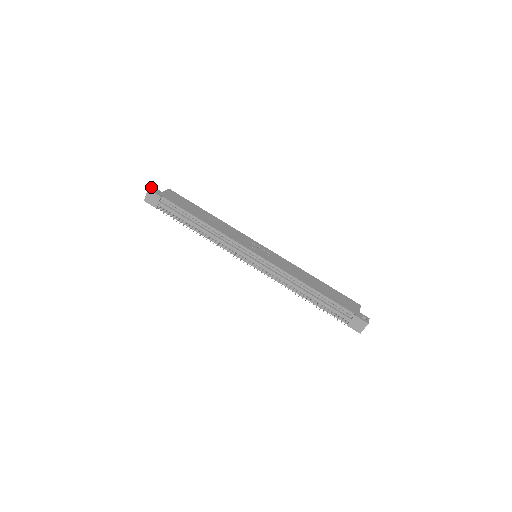
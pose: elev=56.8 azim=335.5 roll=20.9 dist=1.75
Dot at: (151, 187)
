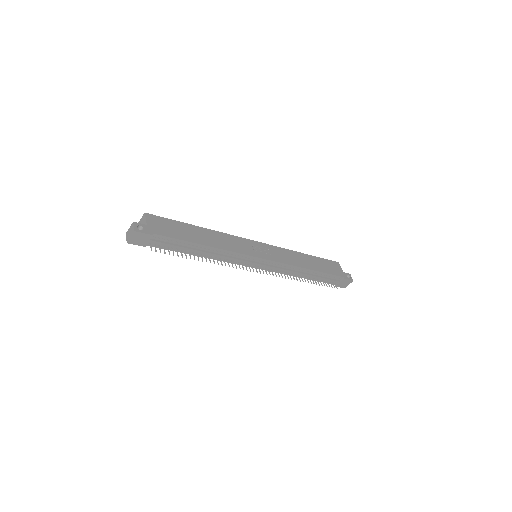
Dot at: (133, 225)
